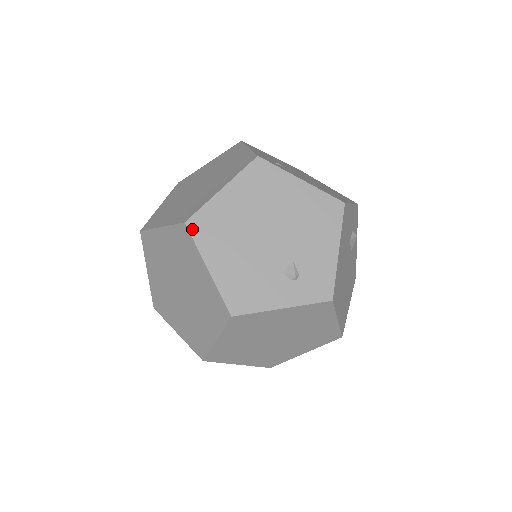
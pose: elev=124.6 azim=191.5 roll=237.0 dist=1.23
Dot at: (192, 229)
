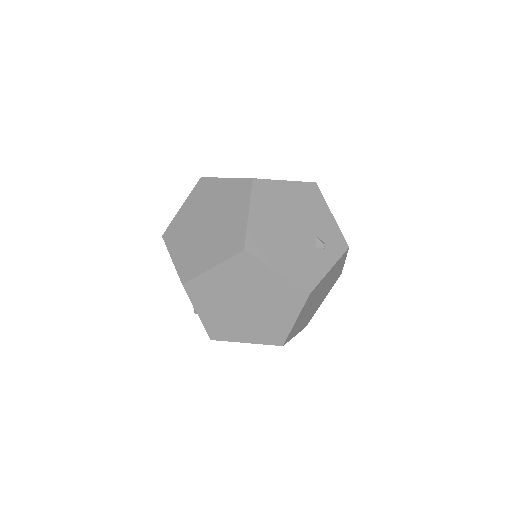
Dot at: (251, 252)
